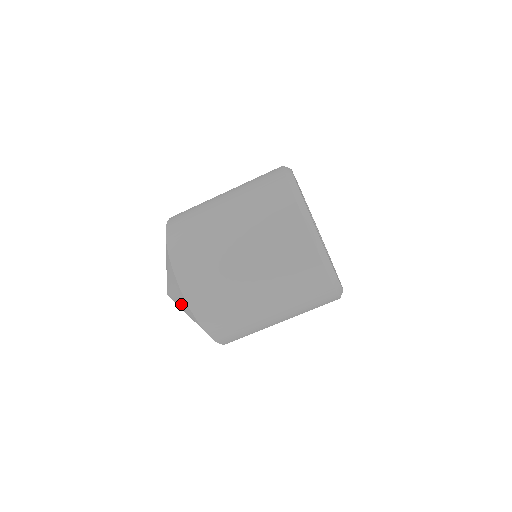
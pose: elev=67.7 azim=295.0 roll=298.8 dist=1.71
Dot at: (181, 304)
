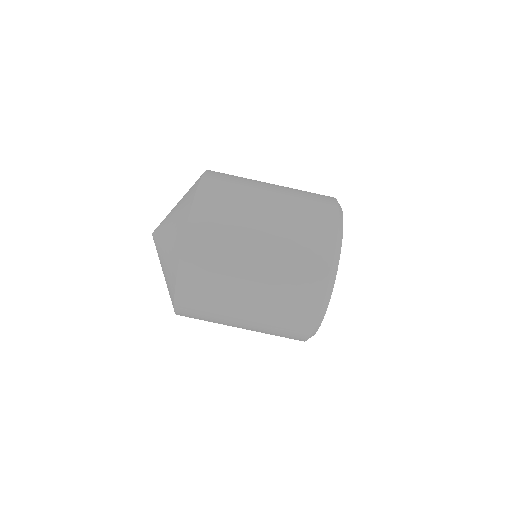
Dot at: (169, 245)
